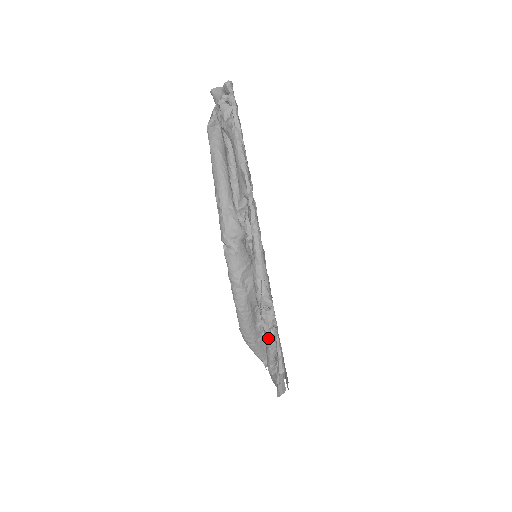
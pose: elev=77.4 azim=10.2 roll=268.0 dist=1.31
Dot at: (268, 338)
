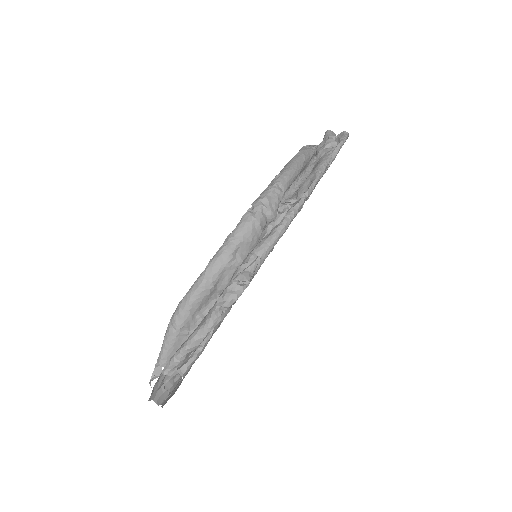
Dot at: (210, 317)
